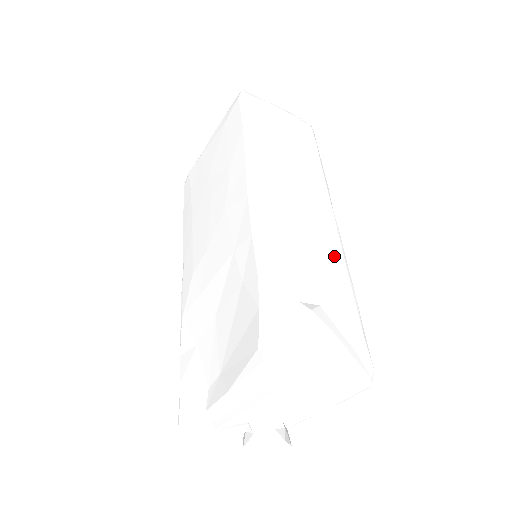
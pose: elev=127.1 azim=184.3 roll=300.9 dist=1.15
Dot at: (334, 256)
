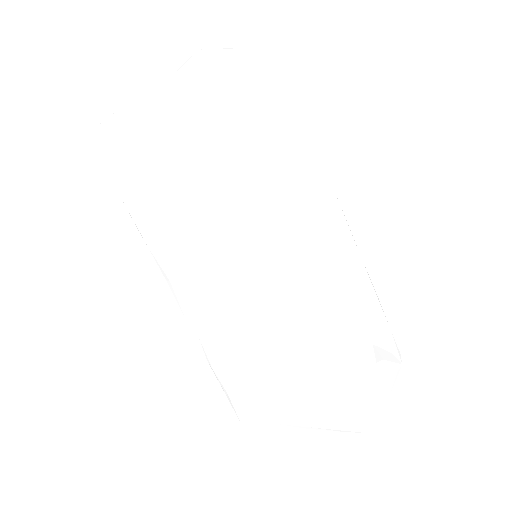
Dot at: (360, 271)
